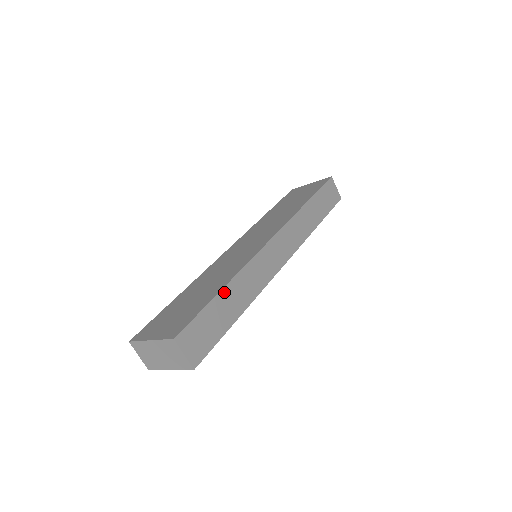
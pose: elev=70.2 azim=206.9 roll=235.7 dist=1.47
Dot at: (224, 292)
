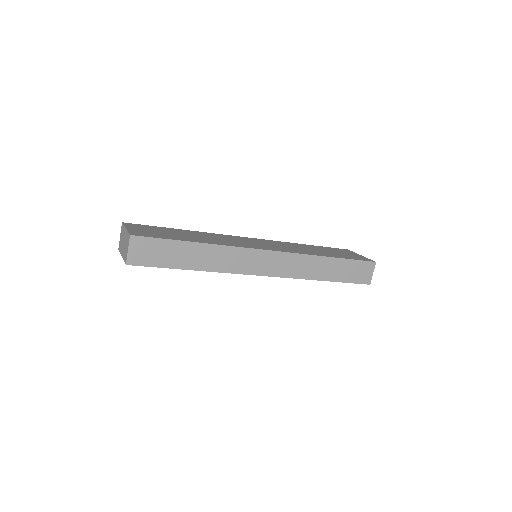
Dot at: (194, 245)
